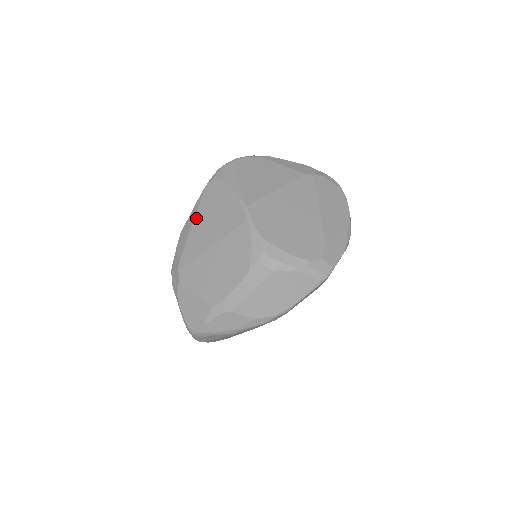
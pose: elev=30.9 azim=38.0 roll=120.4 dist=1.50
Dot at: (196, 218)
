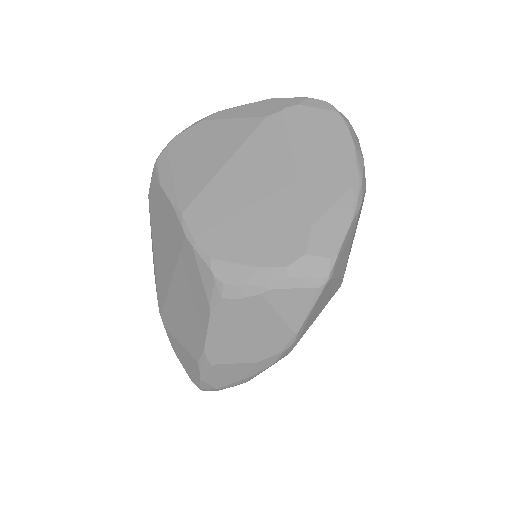
Dot at: (153, 243)
